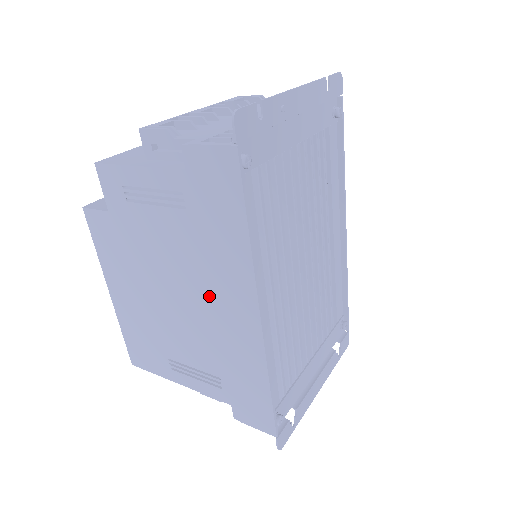
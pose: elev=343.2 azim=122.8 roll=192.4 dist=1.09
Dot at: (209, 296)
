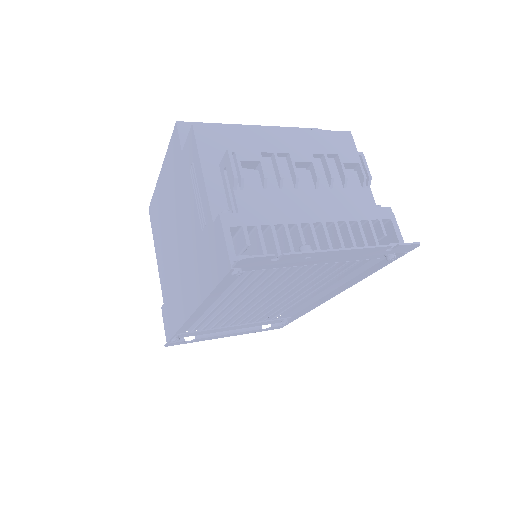
Dot at: (185, 268)
